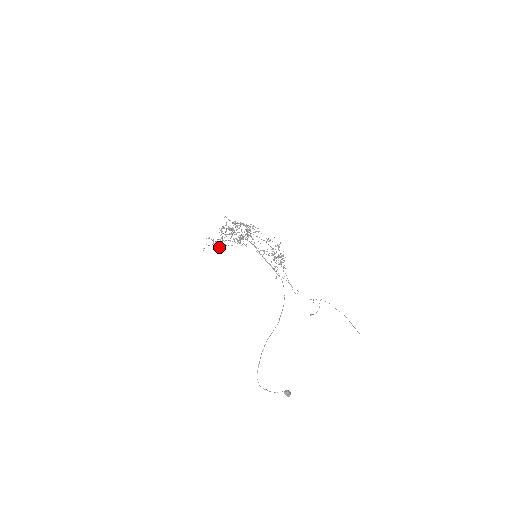
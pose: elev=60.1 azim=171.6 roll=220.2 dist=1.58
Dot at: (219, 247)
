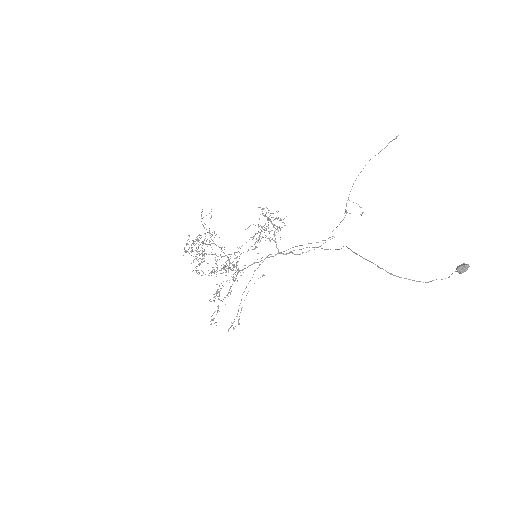
Dot at: occluded
